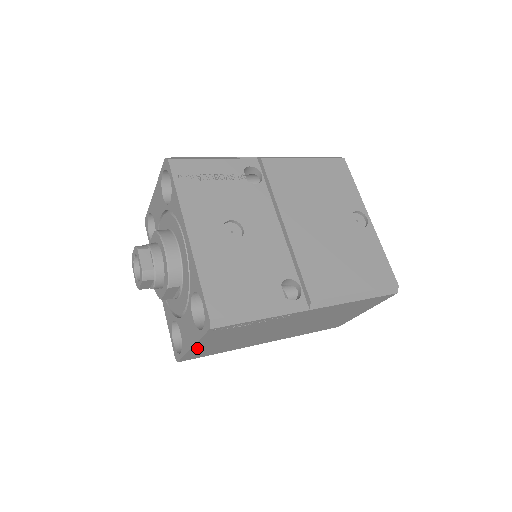
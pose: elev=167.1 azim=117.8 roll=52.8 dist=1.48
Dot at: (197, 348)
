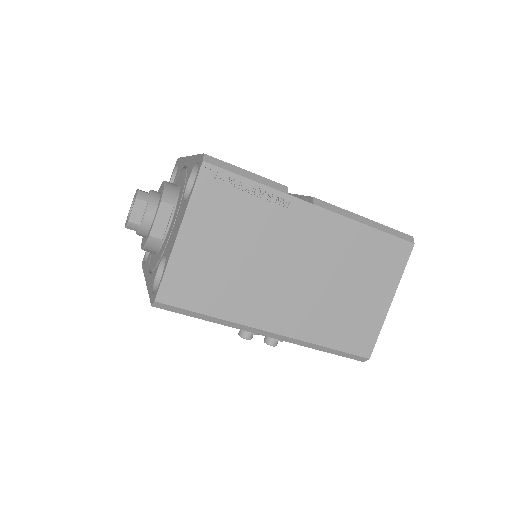
Dot at: (184, 245)
